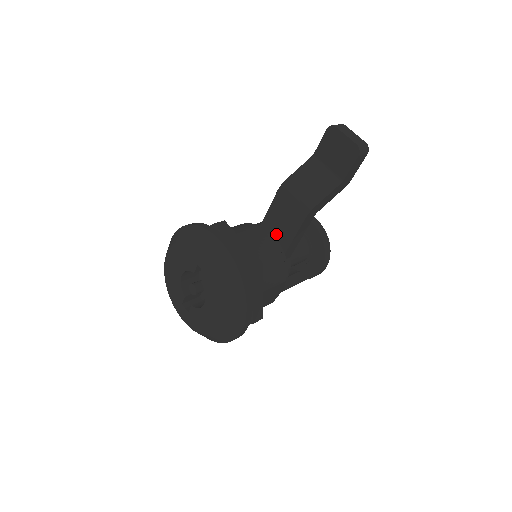
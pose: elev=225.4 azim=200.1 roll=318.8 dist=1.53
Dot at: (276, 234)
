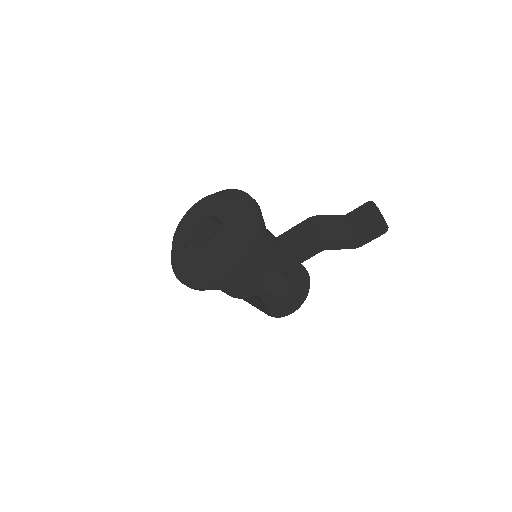
Dot at: (283, 249)
